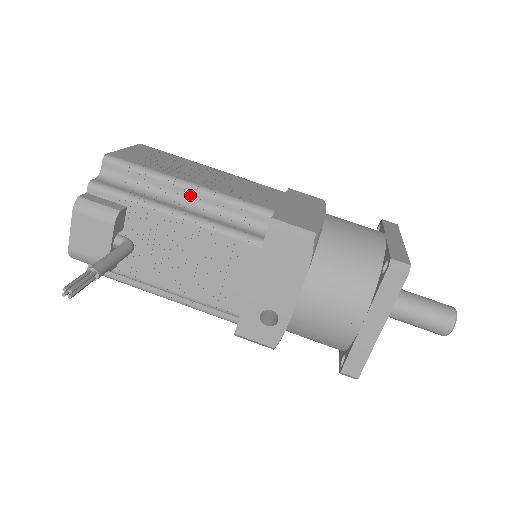
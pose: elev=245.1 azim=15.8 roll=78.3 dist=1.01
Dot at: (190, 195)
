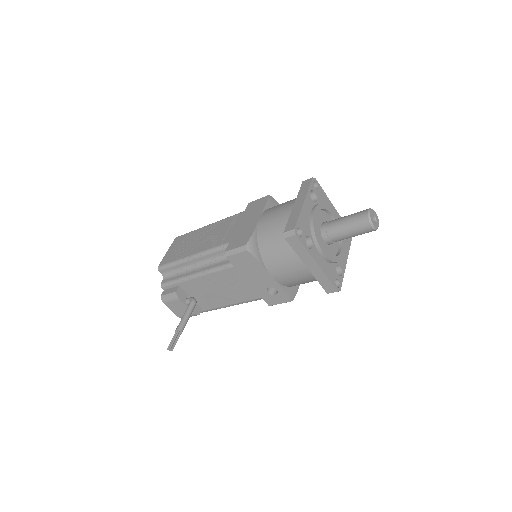
Dot at: (196, 261)
